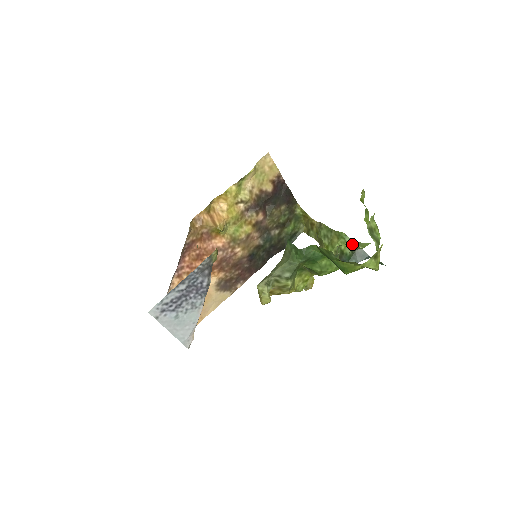
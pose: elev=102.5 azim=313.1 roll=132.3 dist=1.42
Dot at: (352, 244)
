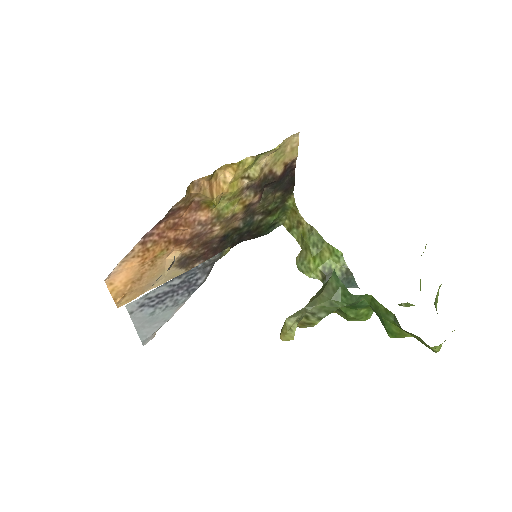
Dot at: (345, 266)
